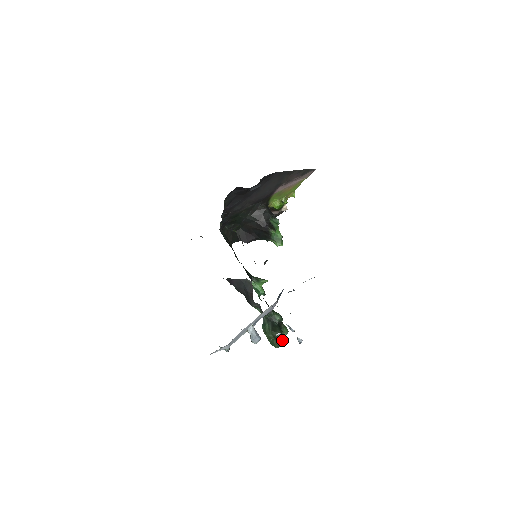
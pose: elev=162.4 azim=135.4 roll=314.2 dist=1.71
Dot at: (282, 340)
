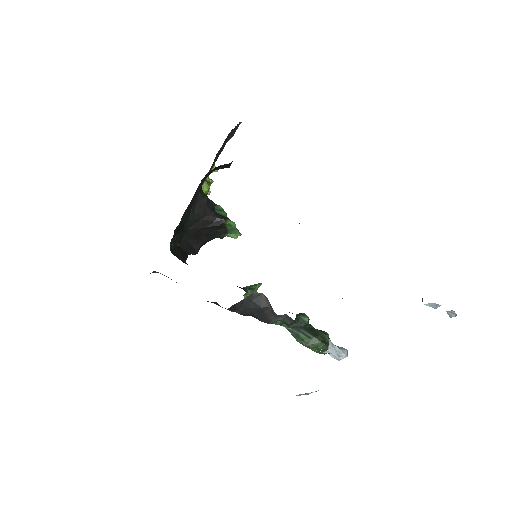
Dot at: occluded
